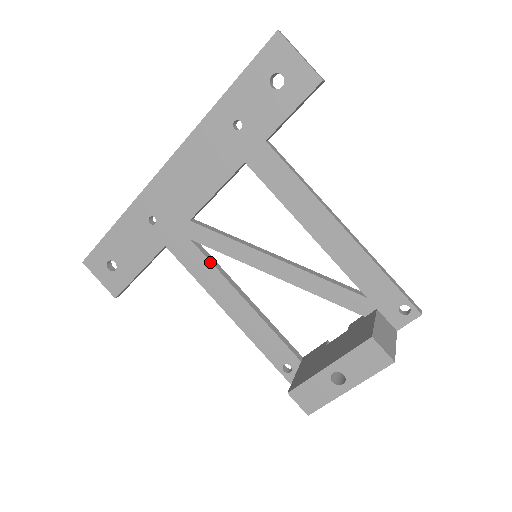
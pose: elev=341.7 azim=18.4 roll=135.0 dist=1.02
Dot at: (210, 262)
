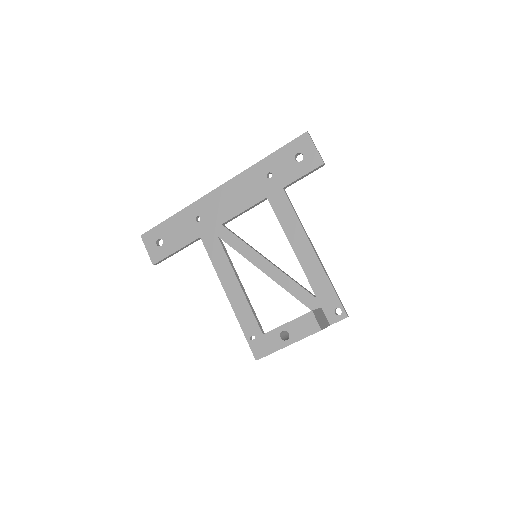
Dot at: (225, 254)
